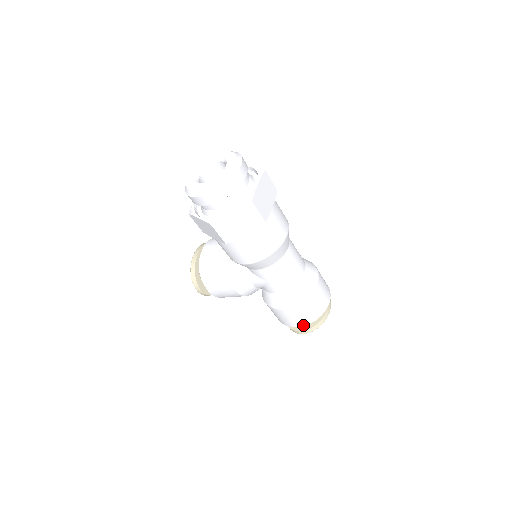
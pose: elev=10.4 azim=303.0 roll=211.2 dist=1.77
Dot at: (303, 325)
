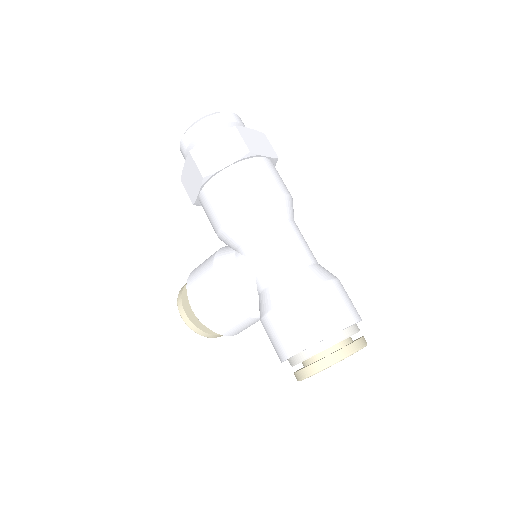
Dot at: (310, 344)
